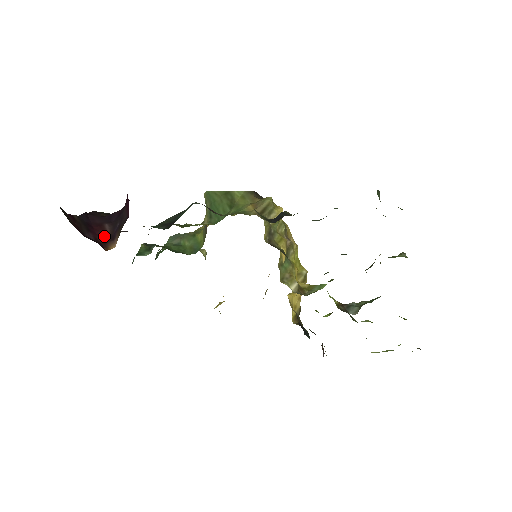
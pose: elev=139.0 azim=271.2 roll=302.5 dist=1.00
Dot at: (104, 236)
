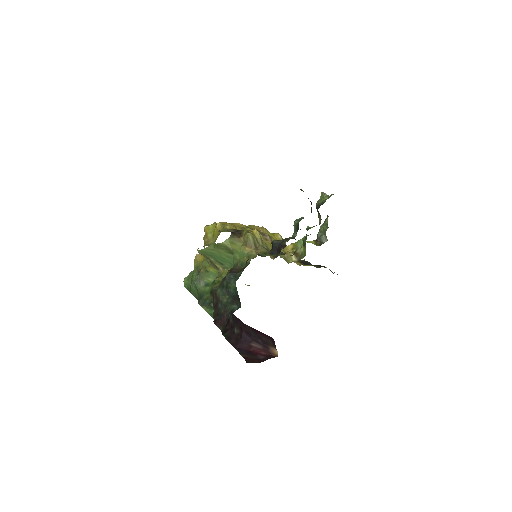
Dot at: (262, 350)
